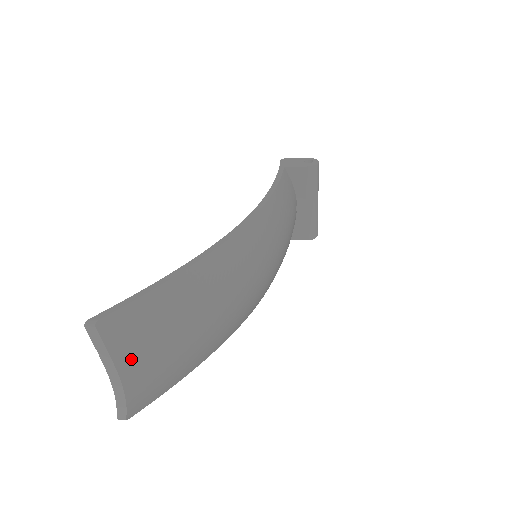
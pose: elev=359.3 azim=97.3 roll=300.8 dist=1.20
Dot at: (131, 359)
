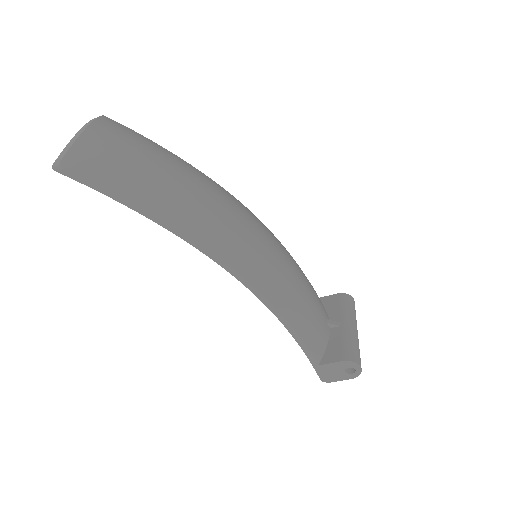
Dot at: (108, 126)
